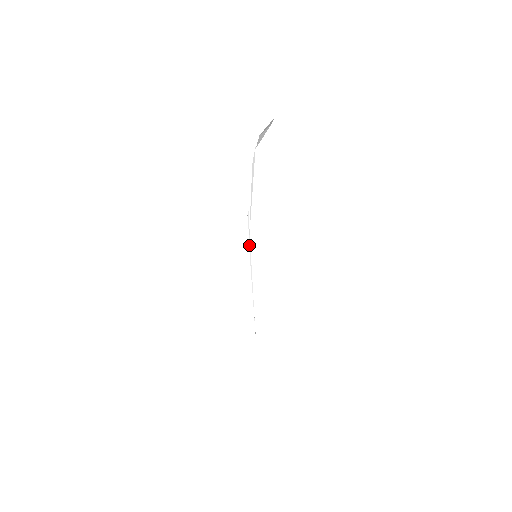
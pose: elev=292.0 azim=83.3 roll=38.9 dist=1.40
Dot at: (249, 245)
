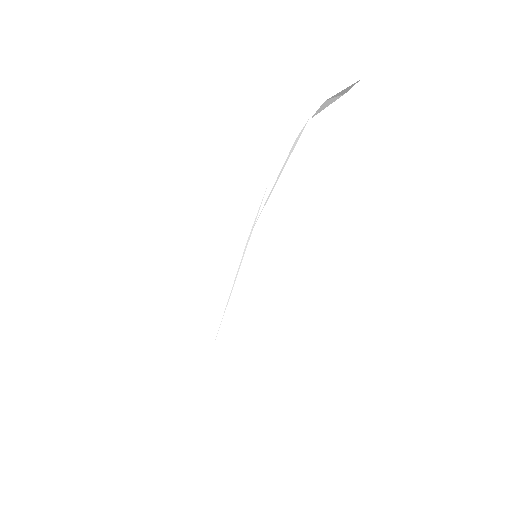
Dot at: (247, 242)
